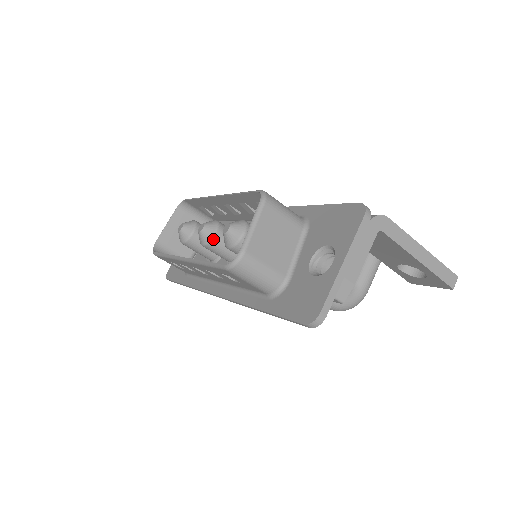
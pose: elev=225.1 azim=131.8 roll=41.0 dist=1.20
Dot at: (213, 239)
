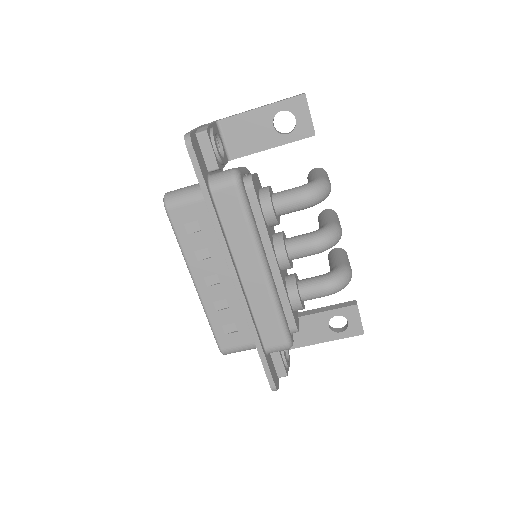
Dot at: occluded
